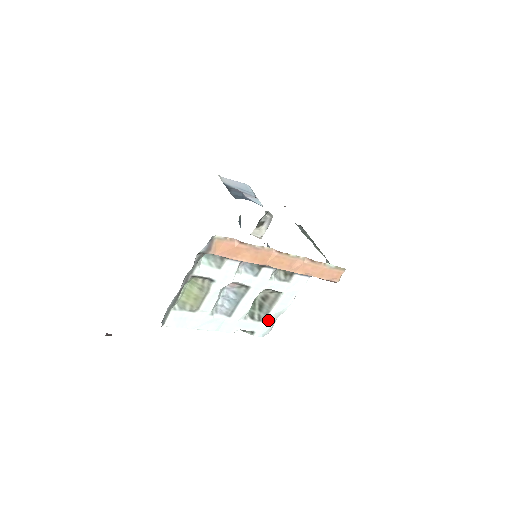
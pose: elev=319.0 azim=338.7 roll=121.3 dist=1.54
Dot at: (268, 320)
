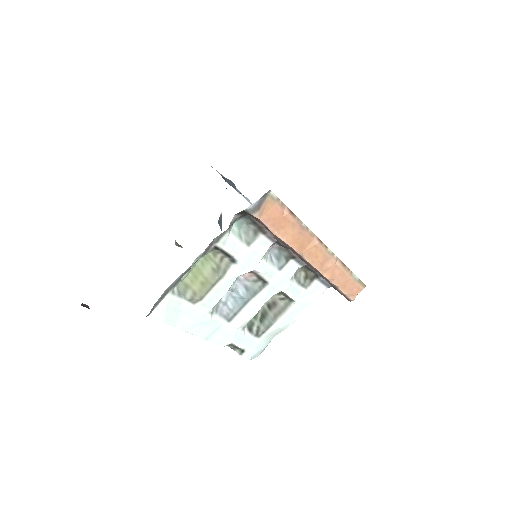
Dot at: (265, 337)
